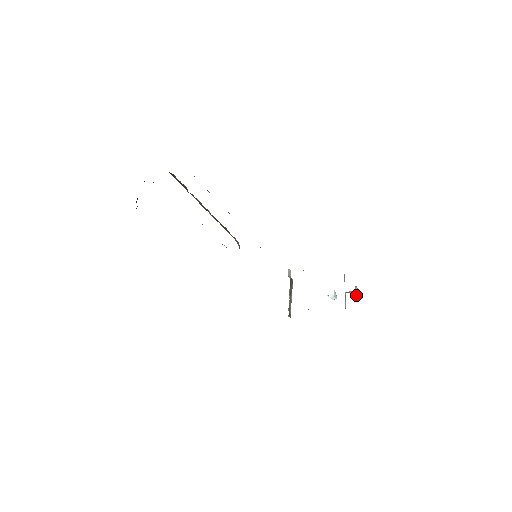
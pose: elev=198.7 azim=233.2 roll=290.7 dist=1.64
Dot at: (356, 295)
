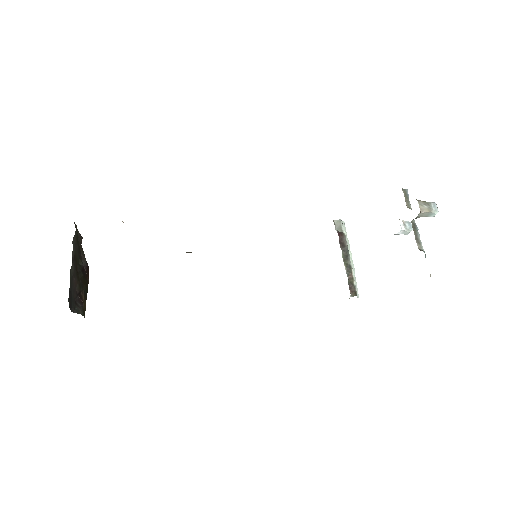
Dot at: (432, 214)
